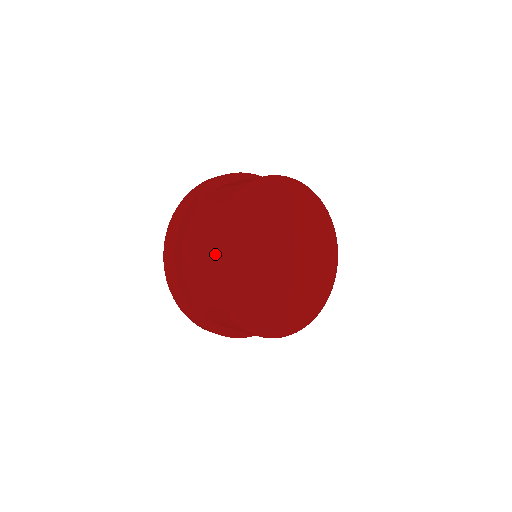
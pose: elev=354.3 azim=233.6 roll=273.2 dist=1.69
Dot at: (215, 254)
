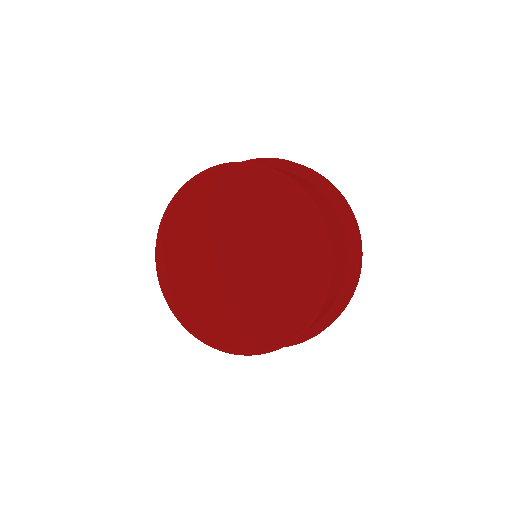
Dot at: (156, 251)
